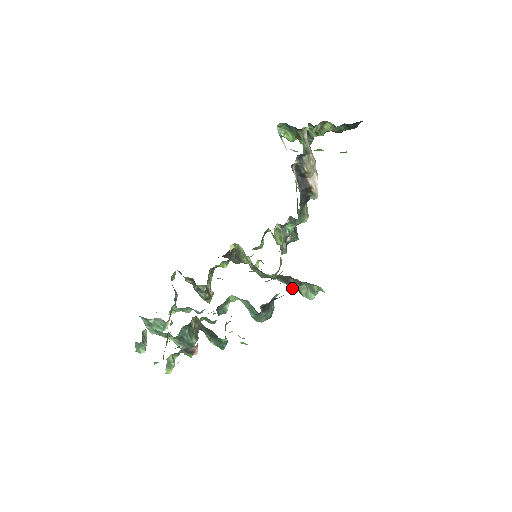
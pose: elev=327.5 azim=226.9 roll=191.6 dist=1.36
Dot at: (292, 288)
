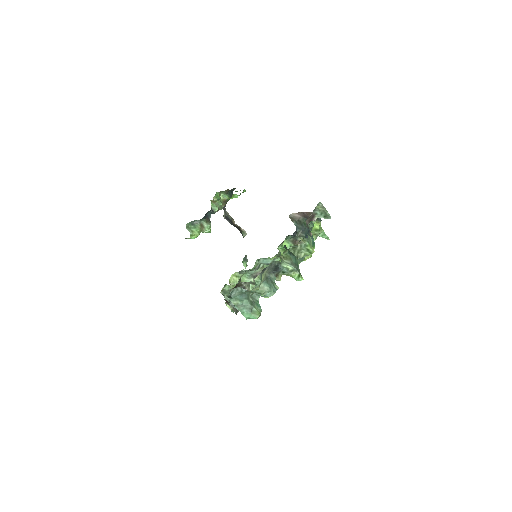
Dot at: occluded
